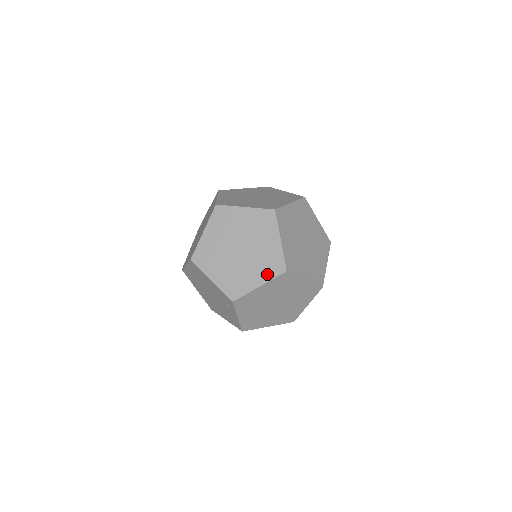
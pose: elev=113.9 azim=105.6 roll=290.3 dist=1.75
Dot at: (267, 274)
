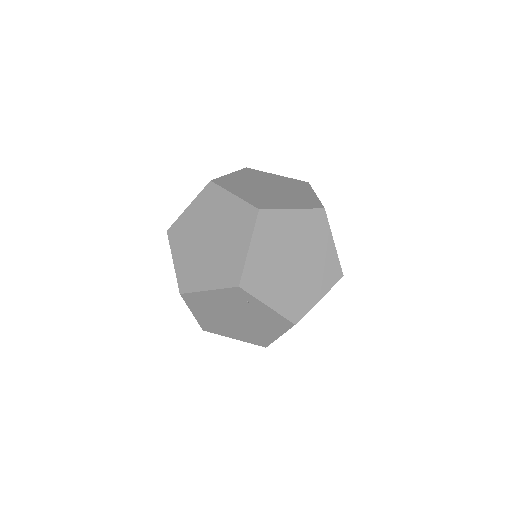
Dot at: (246, 231)
